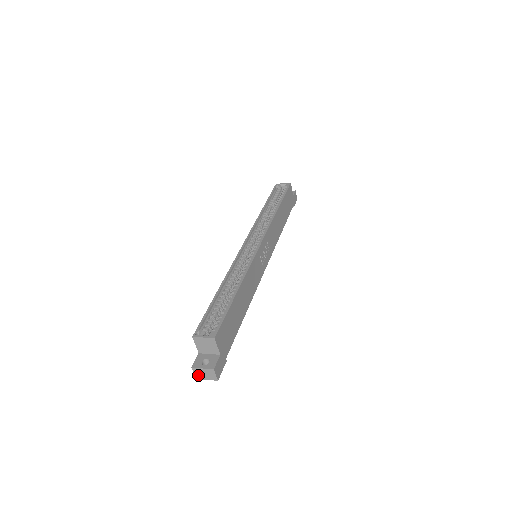
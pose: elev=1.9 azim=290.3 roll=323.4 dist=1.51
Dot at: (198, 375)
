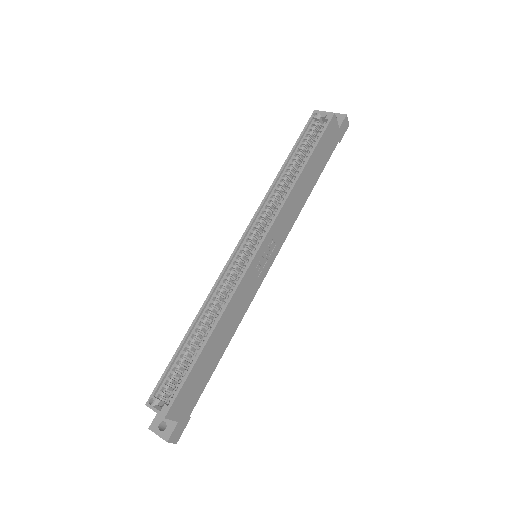
Dot at: occluded
